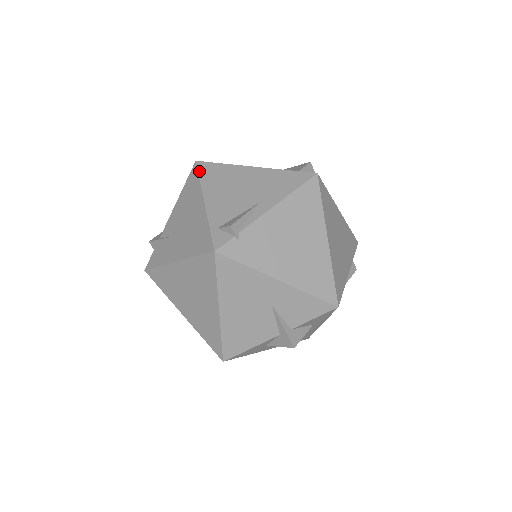
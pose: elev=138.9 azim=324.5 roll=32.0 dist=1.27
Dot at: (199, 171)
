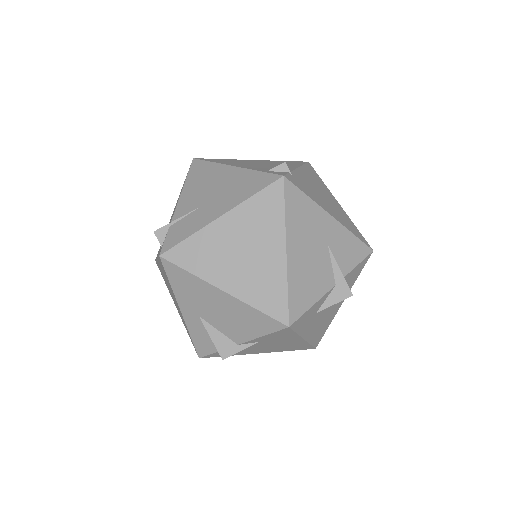
Dot at: (205, 160)
